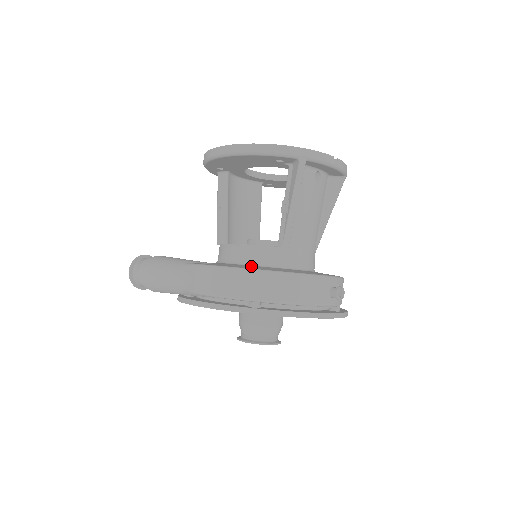
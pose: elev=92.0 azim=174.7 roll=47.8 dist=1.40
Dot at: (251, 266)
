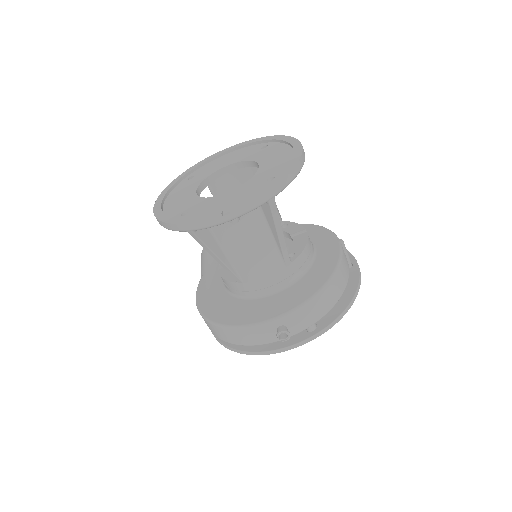
Dot at: (221, 299)
